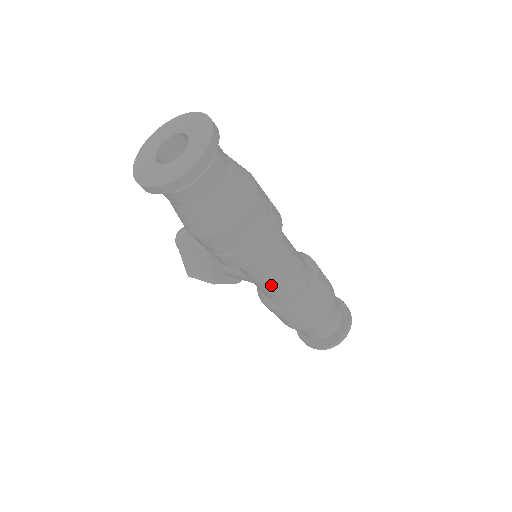
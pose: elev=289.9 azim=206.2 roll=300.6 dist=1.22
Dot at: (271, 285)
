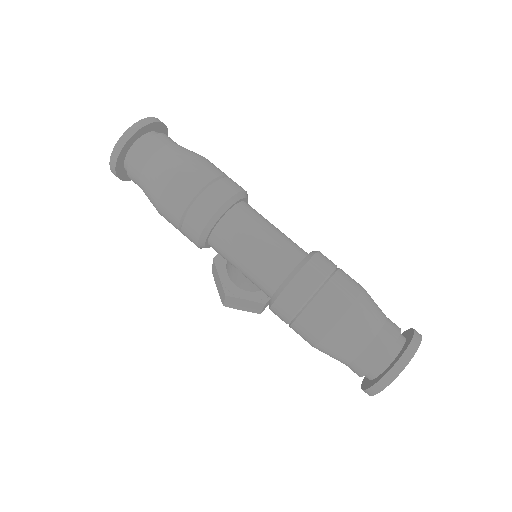
Dot at: (248, 266)
